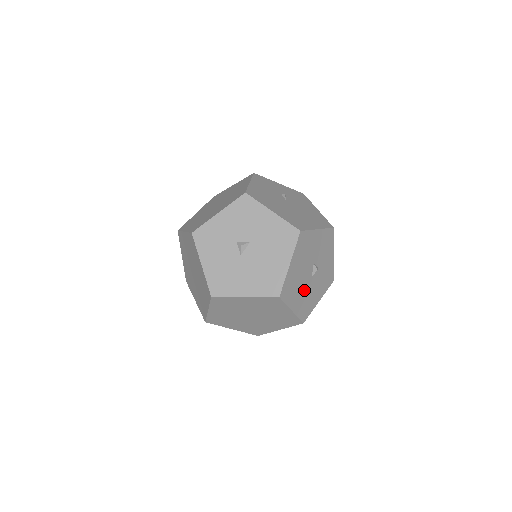
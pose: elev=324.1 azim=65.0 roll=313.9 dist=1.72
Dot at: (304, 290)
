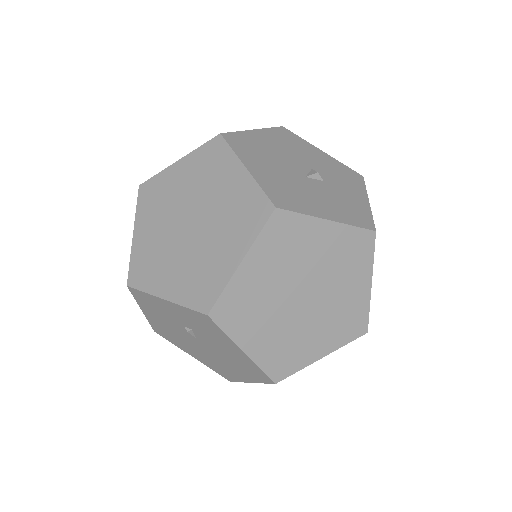
Dot at: (284, 175)
